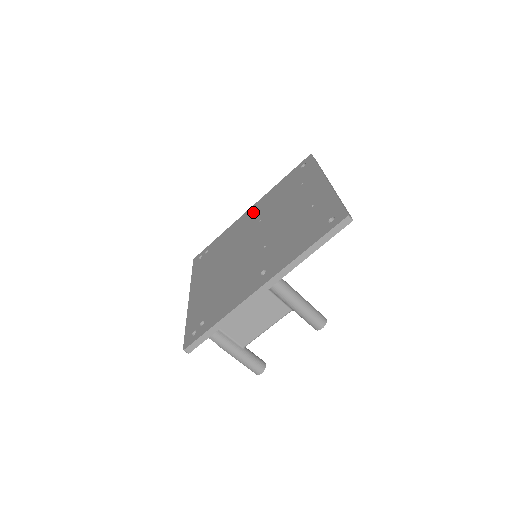
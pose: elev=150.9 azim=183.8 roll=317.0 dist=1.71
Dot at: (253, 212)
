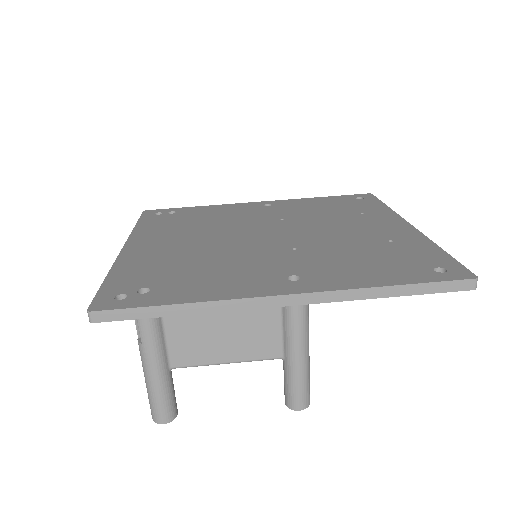
Dot at: (268, 206)
